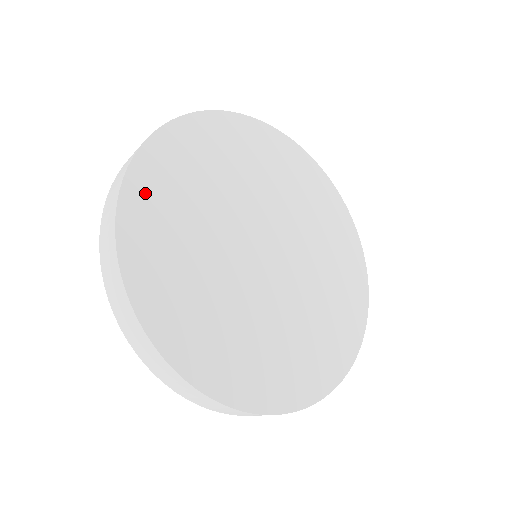
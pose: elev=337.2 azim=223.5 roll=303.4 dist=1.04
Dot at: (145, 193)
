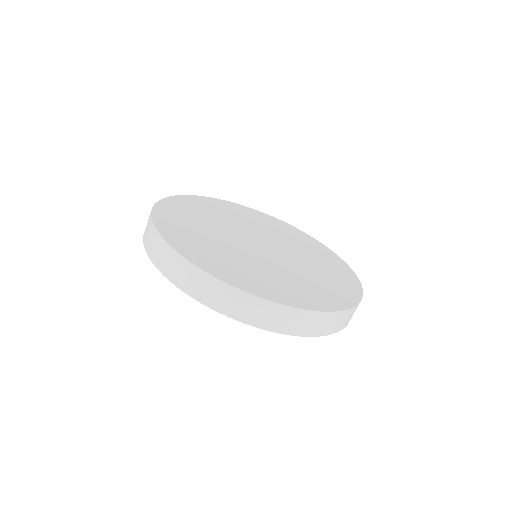
Dot at: (170, 209)
